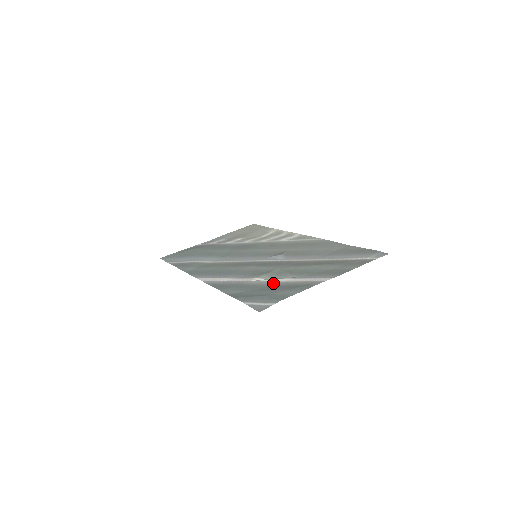
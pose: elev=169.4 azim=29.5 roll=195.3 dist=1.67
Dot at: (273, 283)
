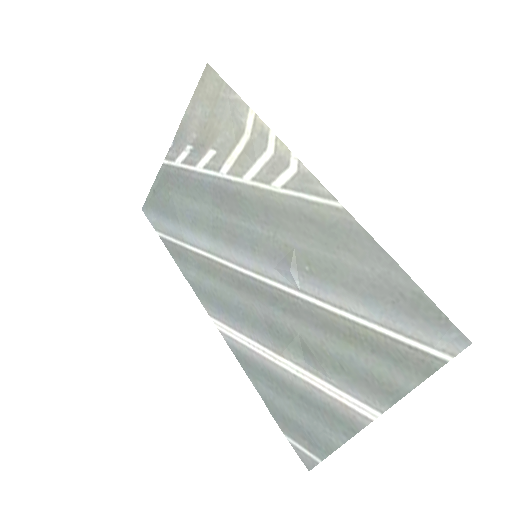
Dot at: (304, 387)
